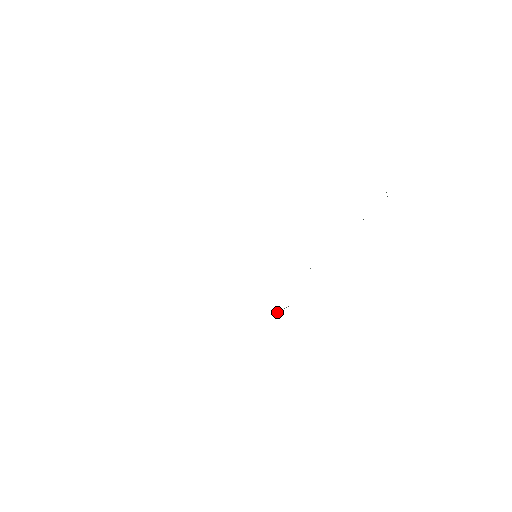
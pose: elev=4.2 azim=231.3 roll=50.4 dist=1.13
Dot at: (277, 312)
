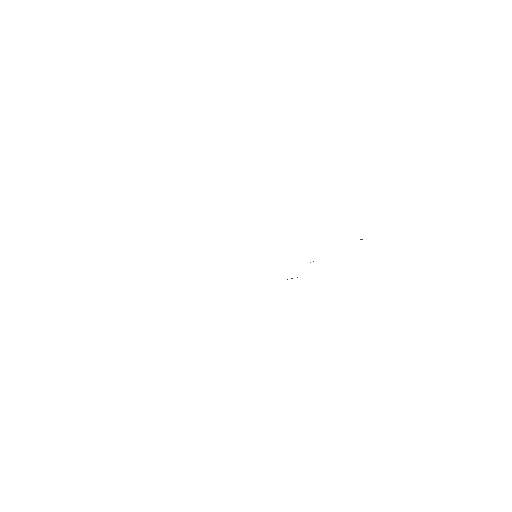
Dot at: occluded
